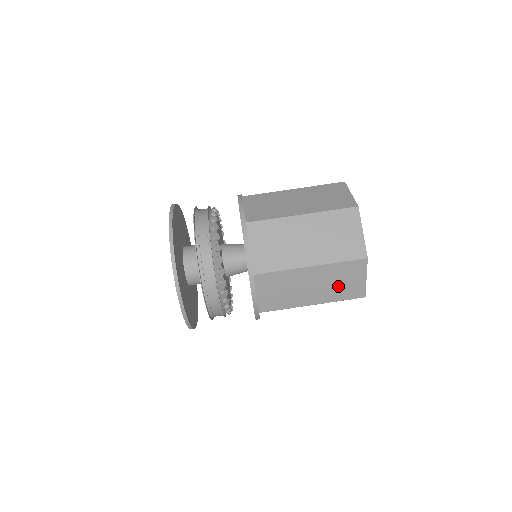
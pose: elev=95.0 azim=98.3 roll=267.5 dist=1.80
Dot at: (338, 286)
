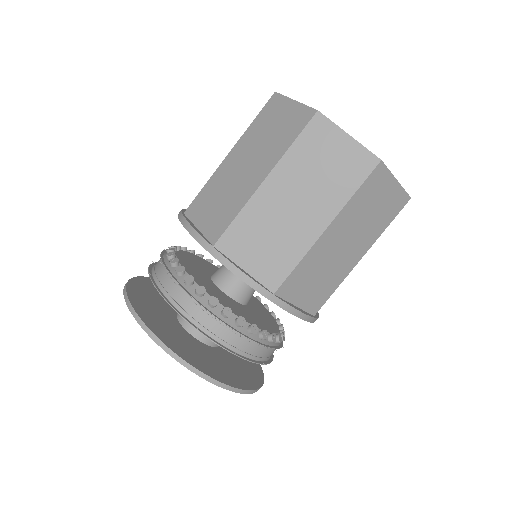
Dot at: (327, 176)
